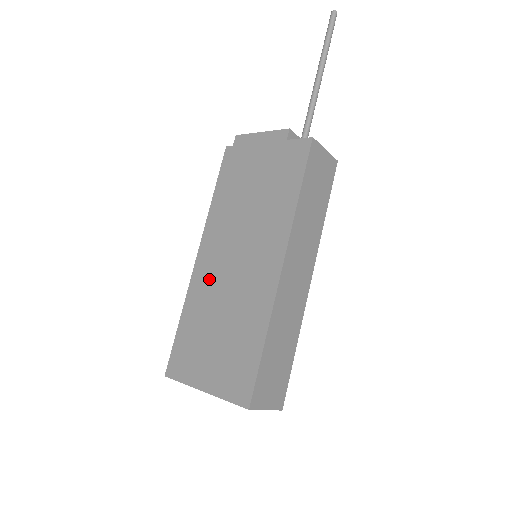
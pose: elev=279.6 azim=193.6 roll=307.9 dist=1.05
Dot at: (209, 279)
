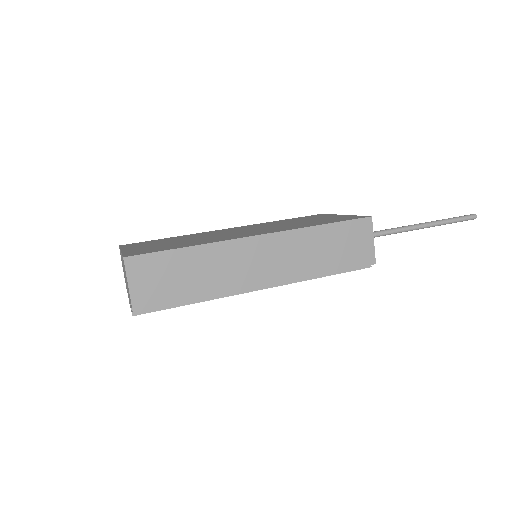
Dot at: (215, 232)
